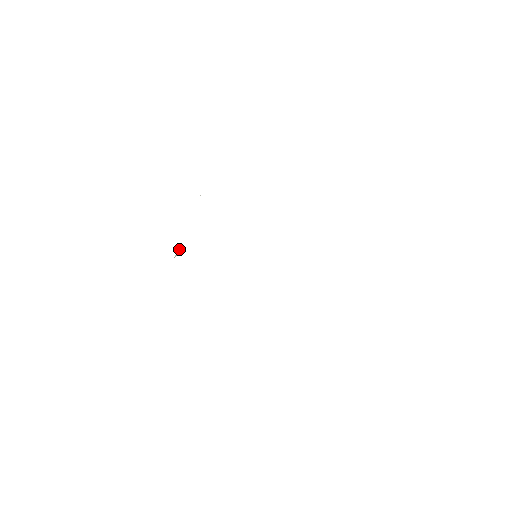
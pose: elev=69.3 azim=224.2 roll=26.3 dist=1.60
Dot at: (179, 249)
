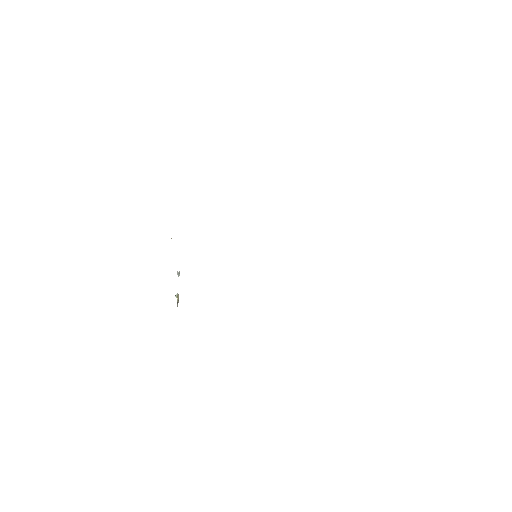
Dot at: (177, 293)
